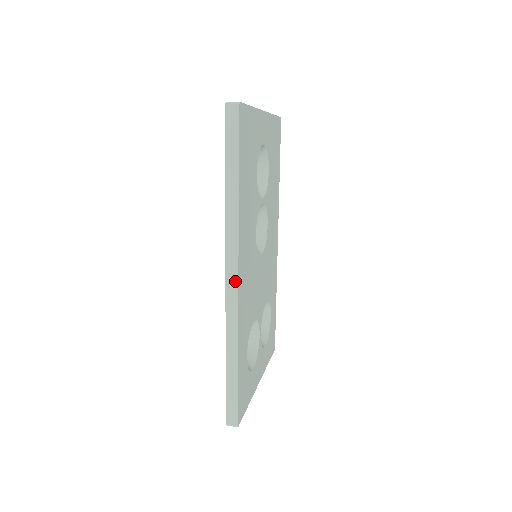
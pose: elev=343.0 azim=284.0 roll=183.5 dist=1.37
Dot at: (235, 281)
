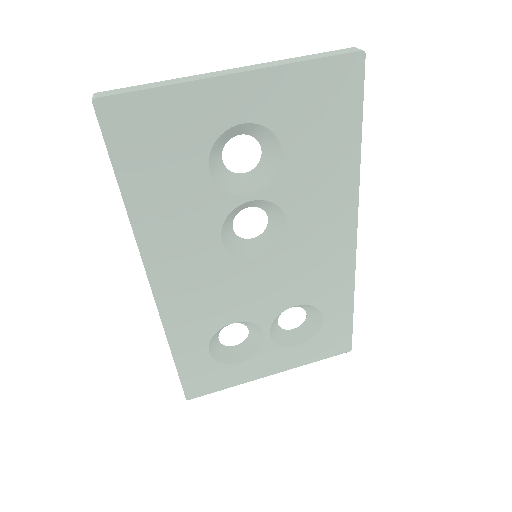
Dot at: (151, 287)
